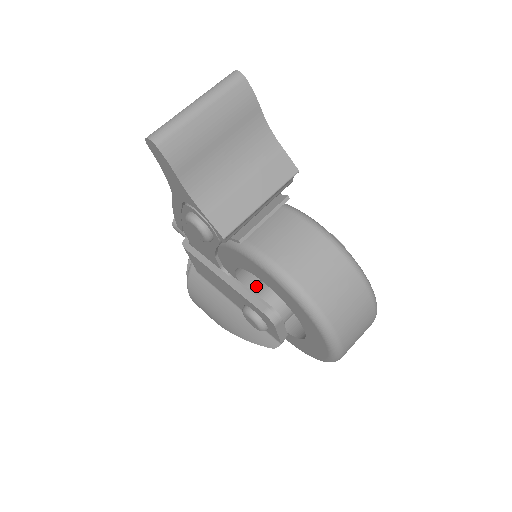
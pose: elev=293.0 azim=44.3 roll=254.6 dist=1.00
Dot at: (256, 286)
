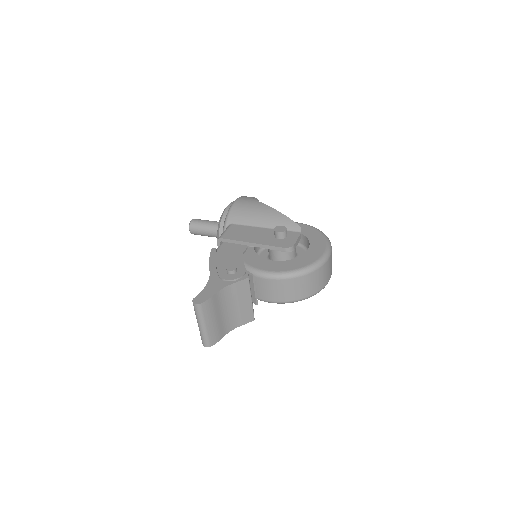
Dot at: occluded
